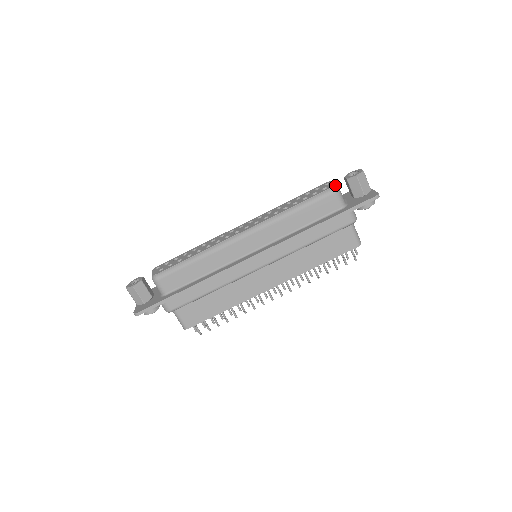
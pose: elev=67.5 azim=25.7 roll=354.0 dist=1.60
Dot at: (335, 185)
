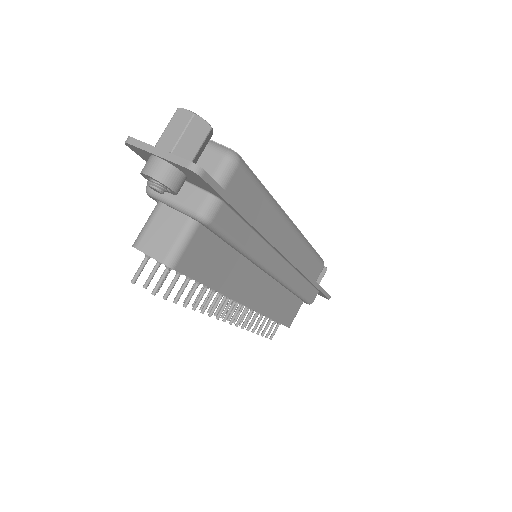
Dot at: occluded
